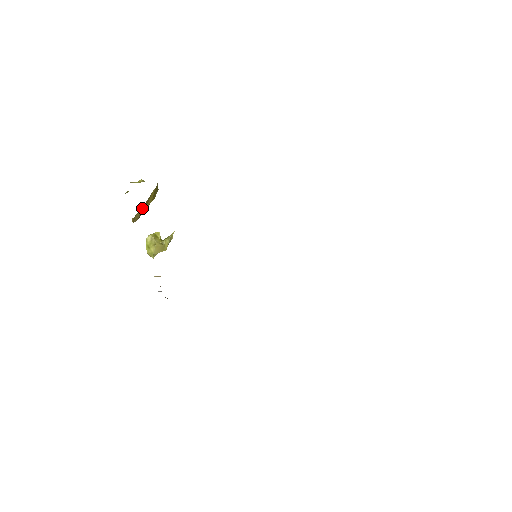
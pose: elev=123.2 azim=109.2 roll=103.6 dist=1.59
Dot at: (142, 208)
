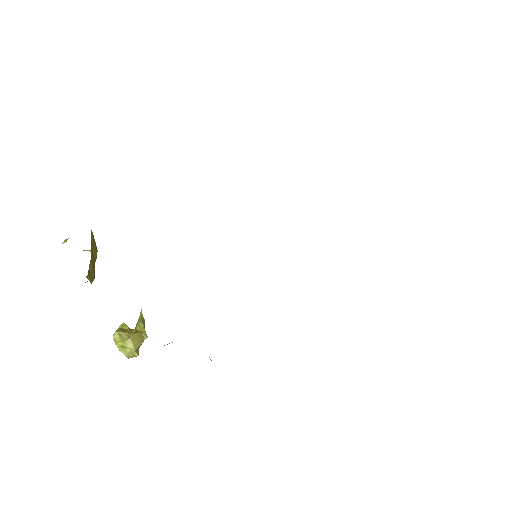
Dot at: (91, 260)
